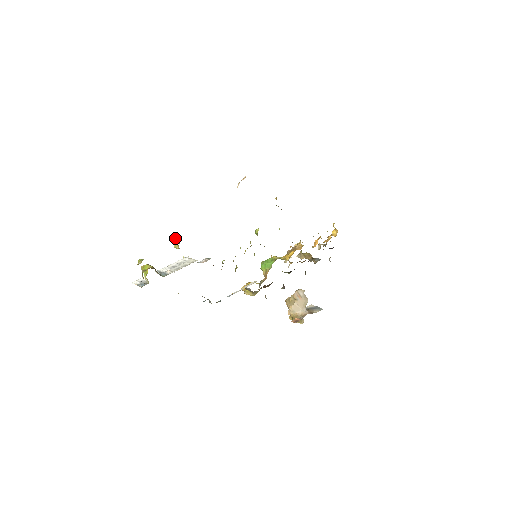
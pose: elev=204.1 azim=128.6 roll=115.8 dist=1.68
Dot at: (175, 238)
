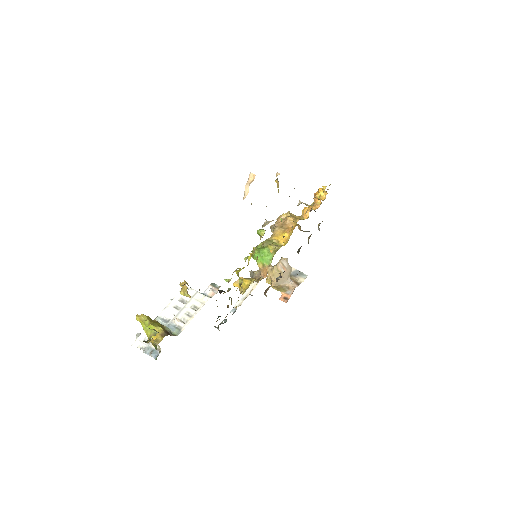
Dot at: (184, 286)
